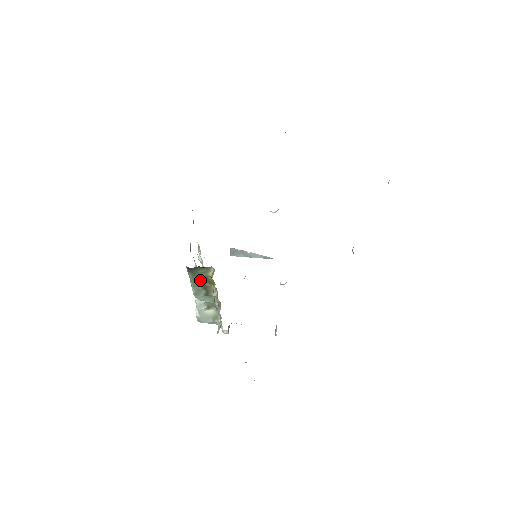
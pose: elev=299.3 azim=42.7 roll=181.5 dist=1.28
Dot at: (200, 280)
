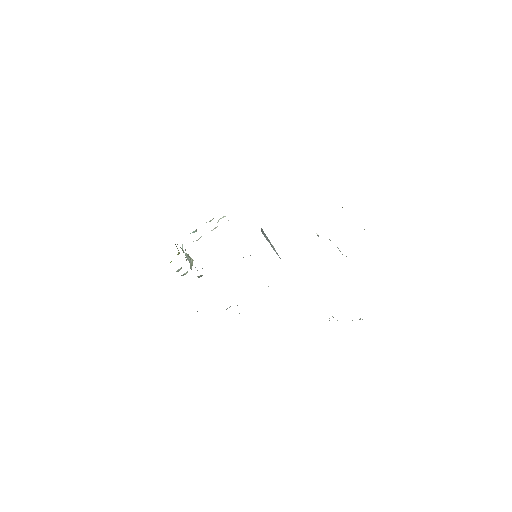
Dot at: occluded
